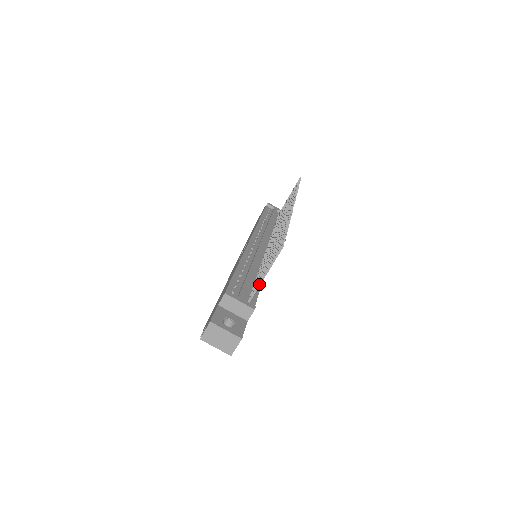
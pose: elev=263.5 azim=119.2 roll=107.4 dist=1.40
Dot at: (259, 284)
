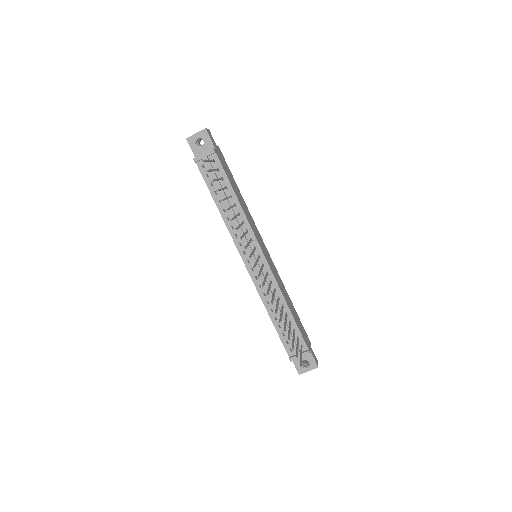
Dot at: (301, 353)
